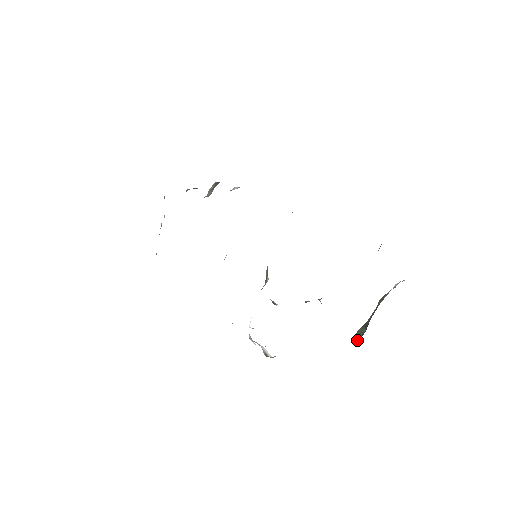
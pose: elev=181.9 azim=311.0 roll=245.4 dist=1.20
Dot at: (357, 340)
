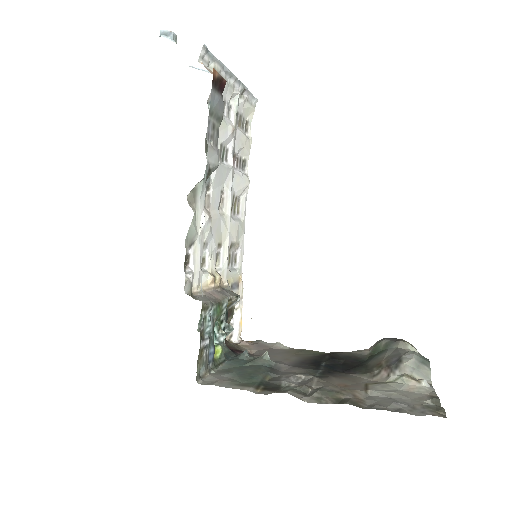
Dot at: (369, 349)
